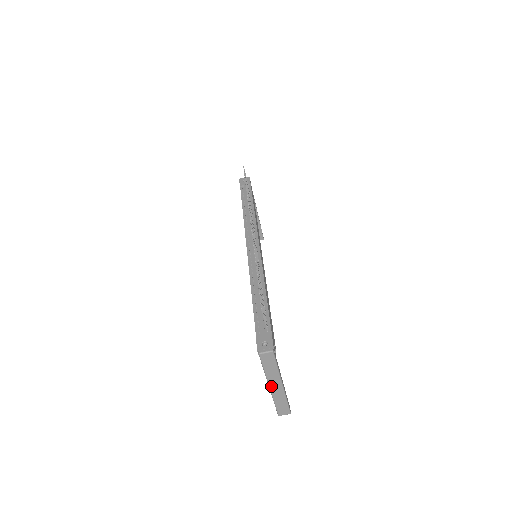
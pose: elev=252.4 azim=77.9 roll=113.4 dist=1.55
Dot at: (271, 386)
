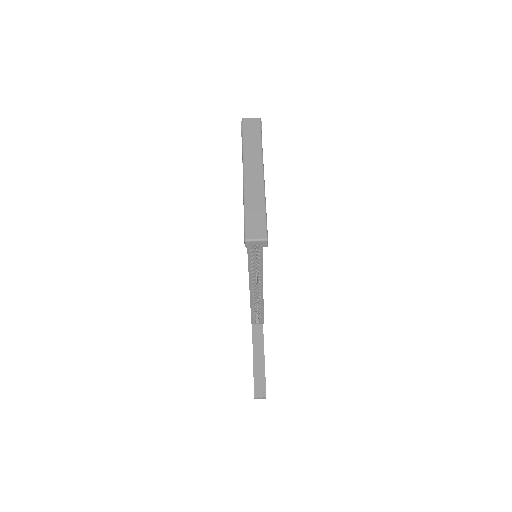
Dot at: (246, 170)
